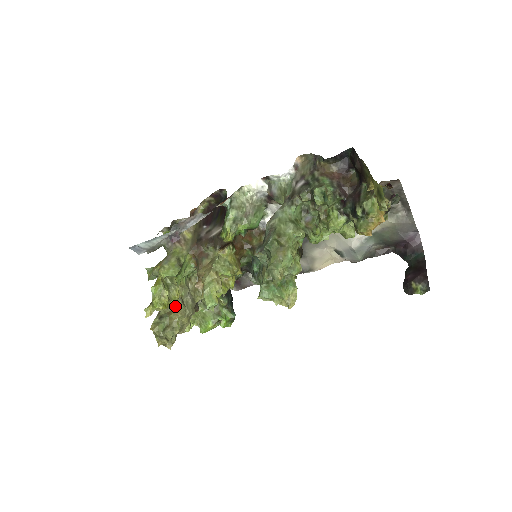
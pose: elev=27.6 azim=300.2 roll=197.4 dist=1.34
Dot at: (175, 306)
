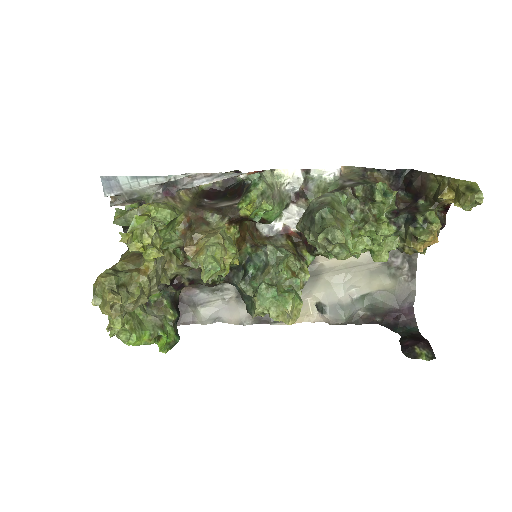
Dot at: (148, 261)
